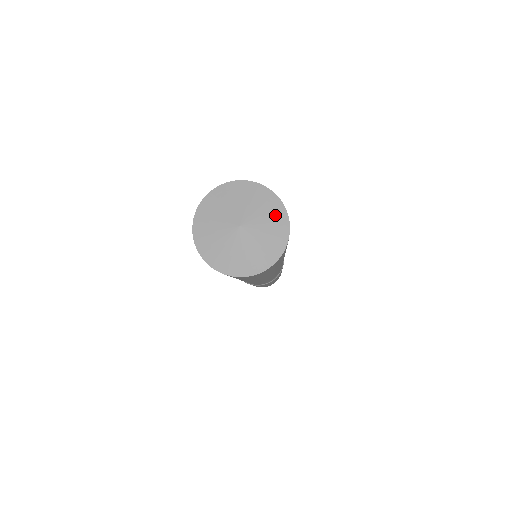
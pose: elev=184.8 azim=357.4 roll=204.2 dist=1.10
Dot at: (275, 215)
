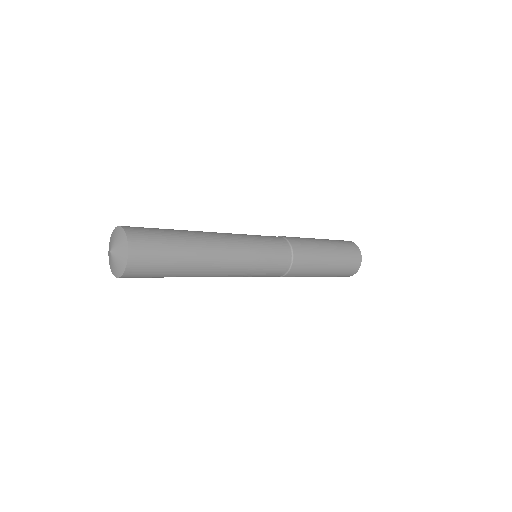
Dot at: (118, 233)
